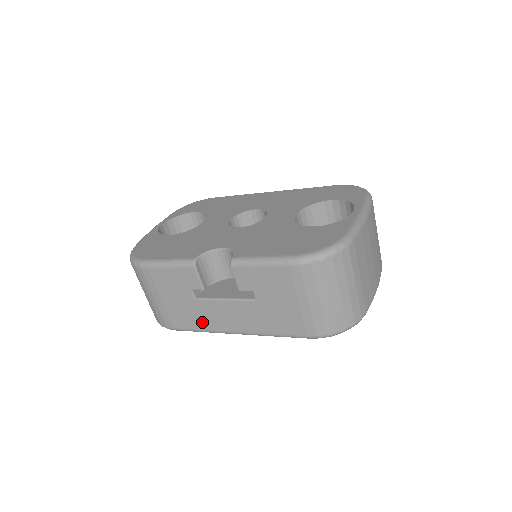
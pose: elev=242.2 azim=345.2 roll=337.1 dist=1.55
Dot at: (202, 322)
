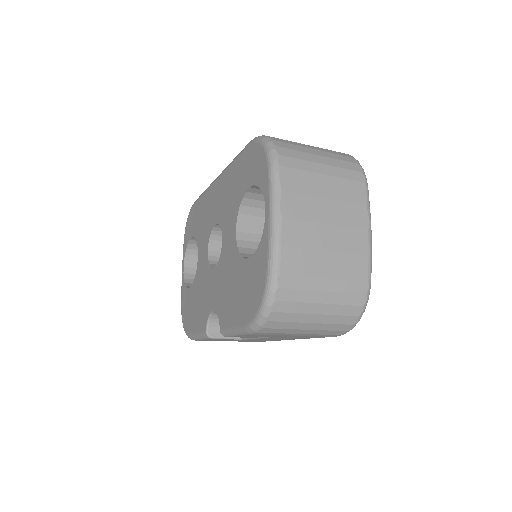
Dot at: occluded
